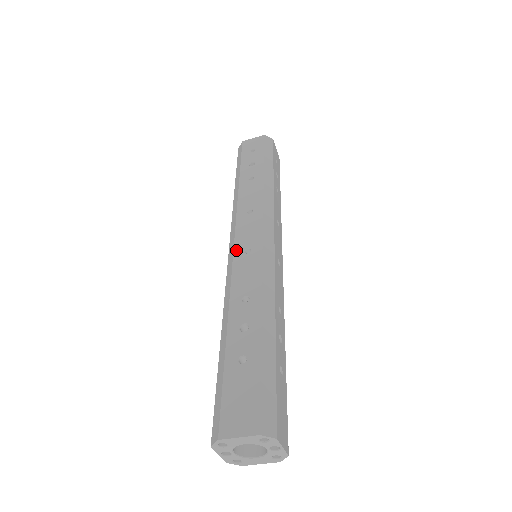
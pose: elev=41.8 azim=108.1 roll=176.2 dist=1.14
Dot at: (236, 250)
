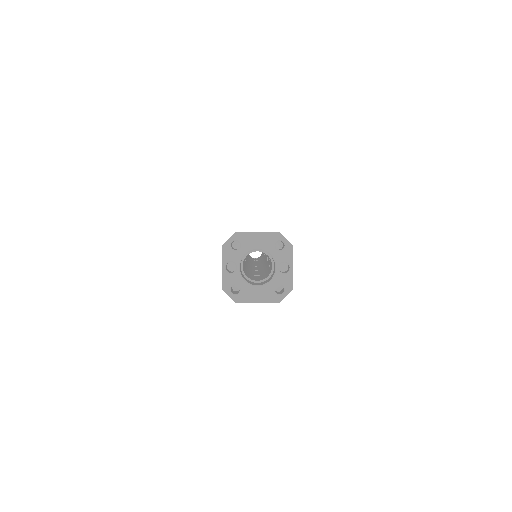
Dot at: occluded
